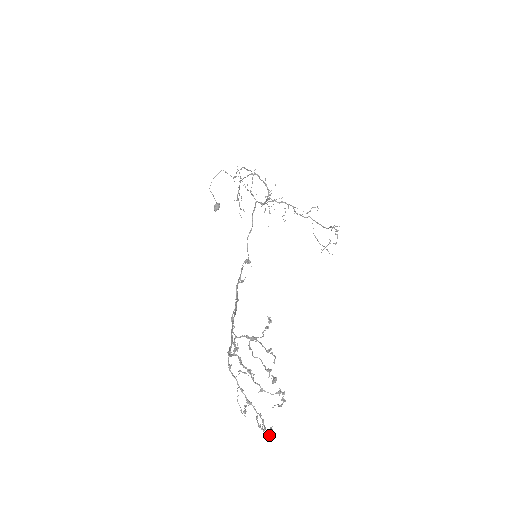
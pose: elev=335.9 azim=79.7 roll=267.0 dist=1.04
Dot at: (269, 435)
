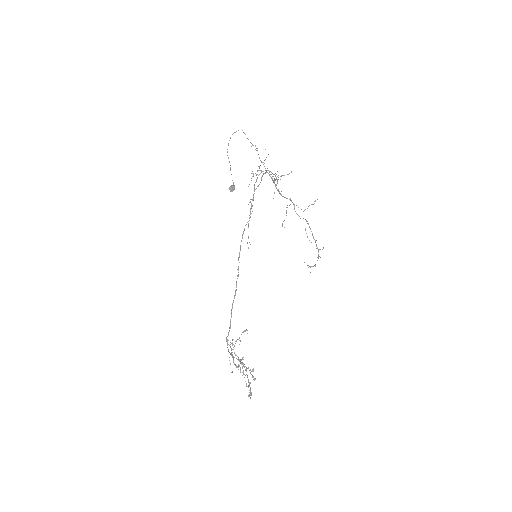
Dot at: occluded
